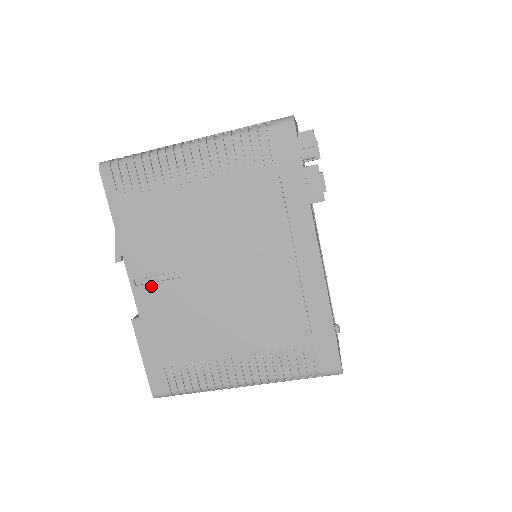
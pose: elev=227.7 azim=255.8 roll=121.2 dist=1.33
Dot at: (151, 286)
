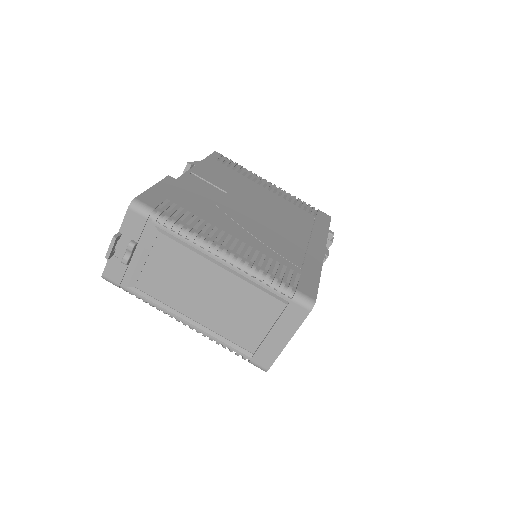
Dot at: (201, 181)
